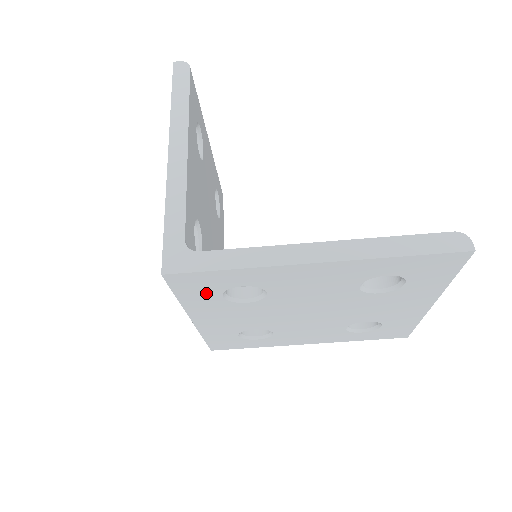
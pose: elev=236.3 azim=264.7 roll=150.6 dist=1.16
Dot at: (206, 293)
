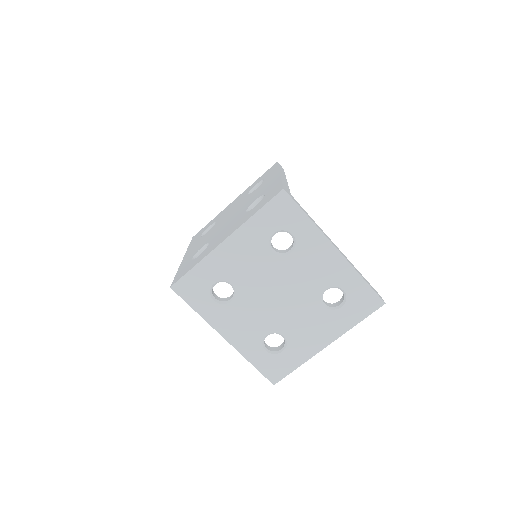
Dot at: (273, 223)
